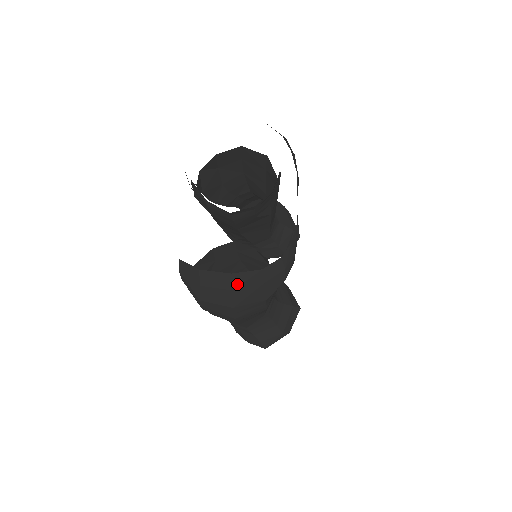
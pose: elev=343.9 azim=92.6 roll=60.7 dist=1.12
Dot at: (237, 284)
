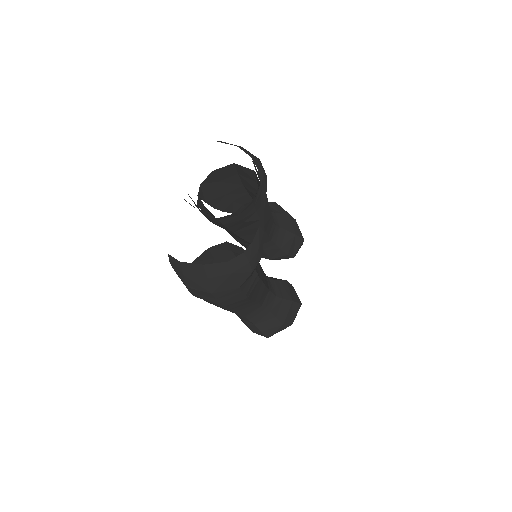
Dot at: (210, 273)
